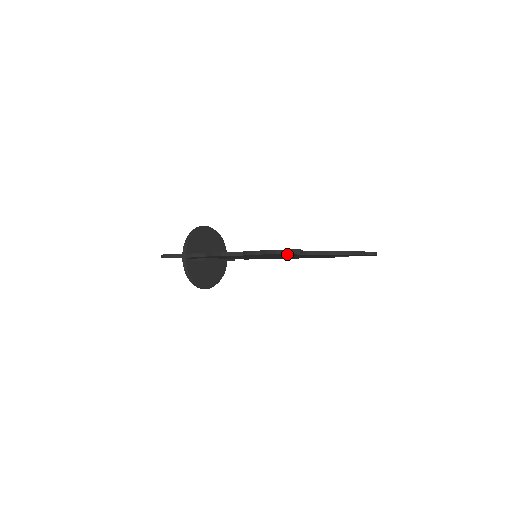
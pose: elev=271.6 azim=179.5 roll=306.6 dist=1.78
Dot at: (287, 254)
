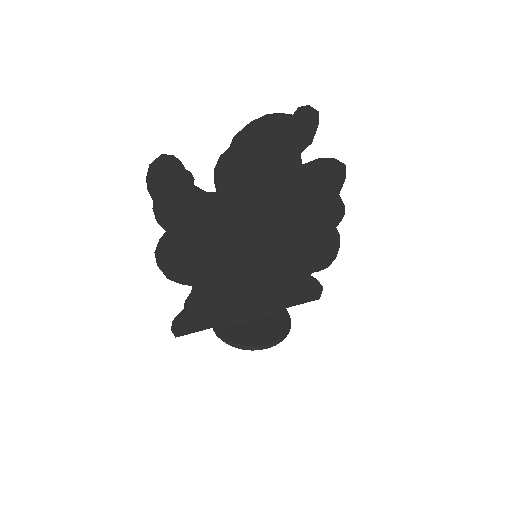
Dot at: (175, 179)
